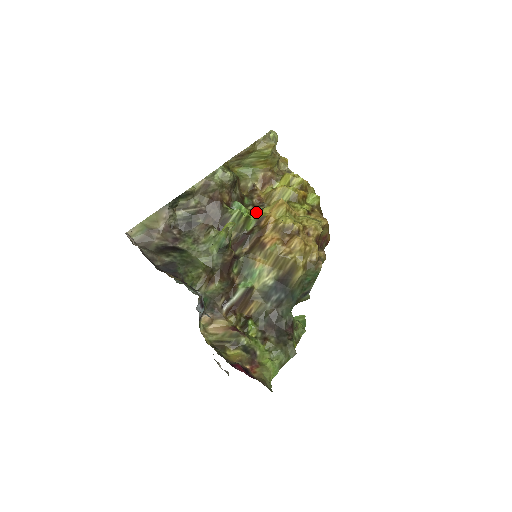
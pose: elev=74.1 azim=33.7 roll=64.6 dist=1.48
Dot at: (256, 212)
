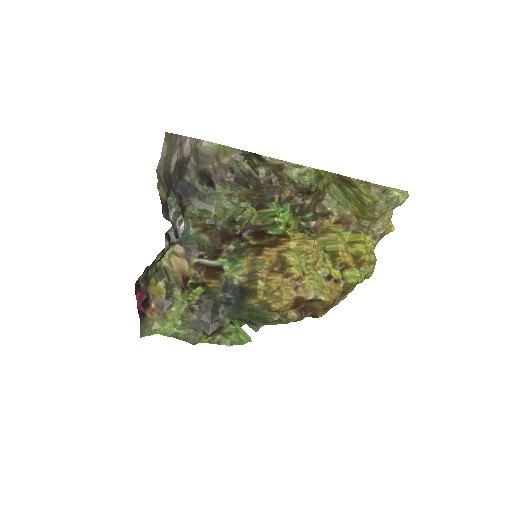
Dot at: (302, 231)
